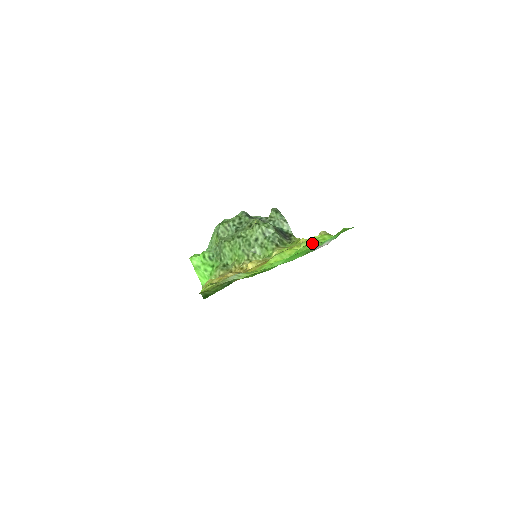
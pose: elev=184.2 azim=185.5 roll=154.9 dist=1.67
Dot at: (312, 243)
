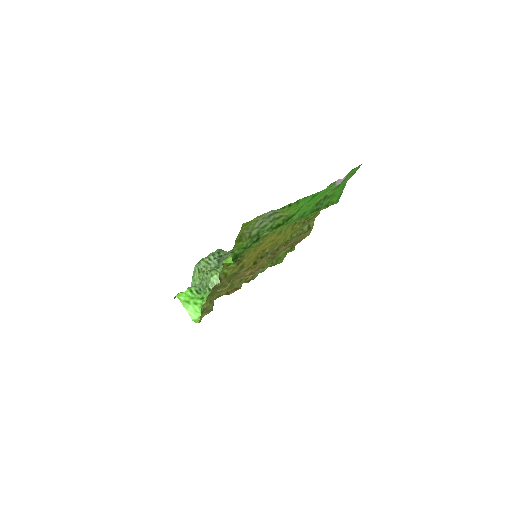
Dot at: occluded
